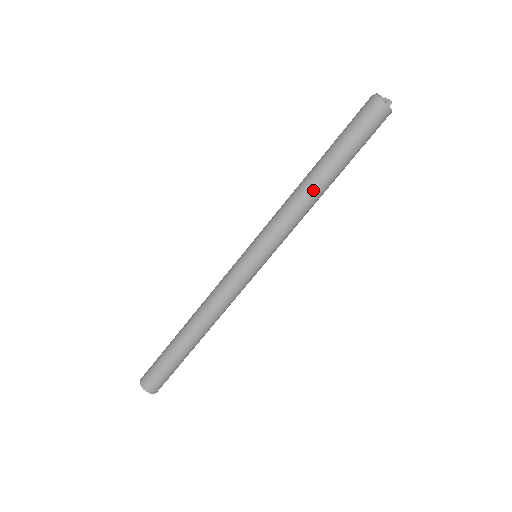
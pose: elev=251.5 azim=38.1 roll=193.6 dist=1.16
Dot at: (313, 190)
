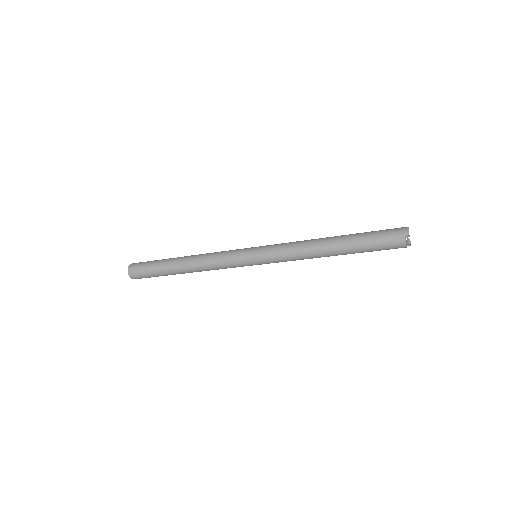
Dot at: occluded
